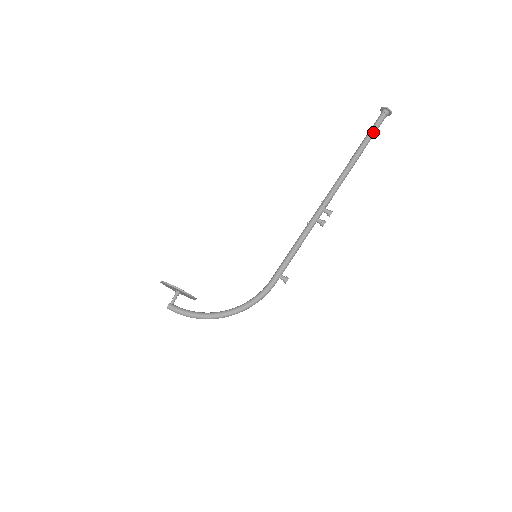
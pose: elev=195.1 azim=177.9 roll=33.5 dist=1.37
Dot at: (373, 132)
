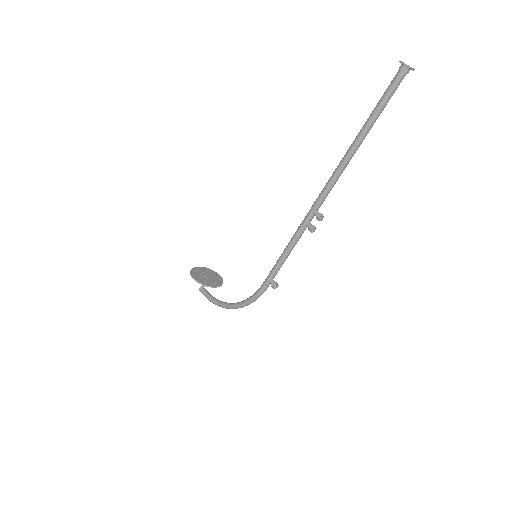
Dot at: (381, 104)
